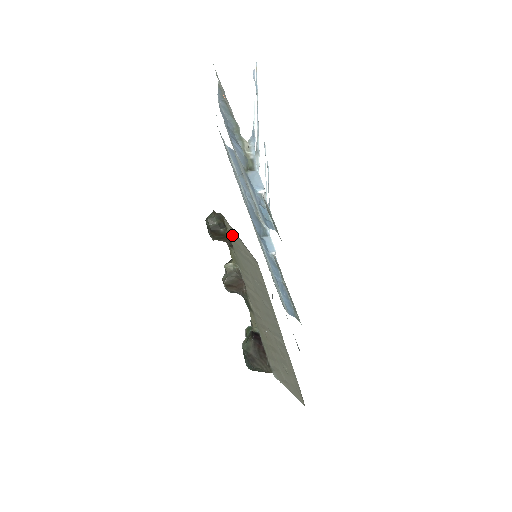
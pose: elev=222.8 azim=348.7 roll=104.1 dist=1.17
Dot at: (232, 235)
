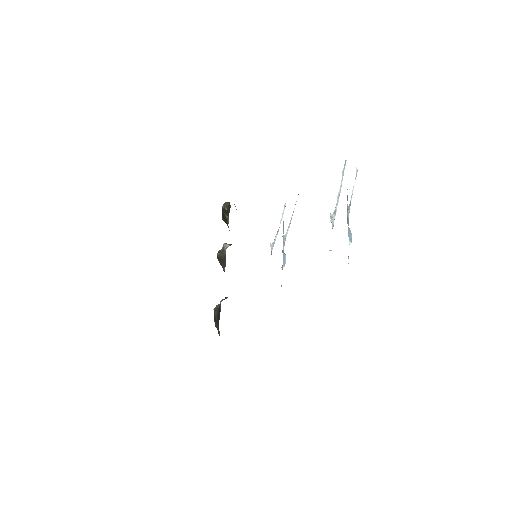
Dot at: occluded
